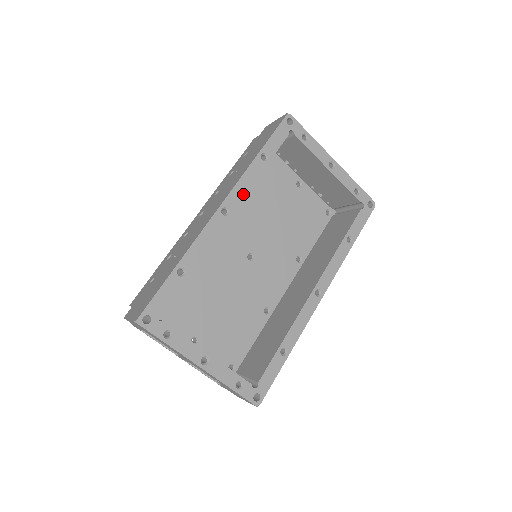
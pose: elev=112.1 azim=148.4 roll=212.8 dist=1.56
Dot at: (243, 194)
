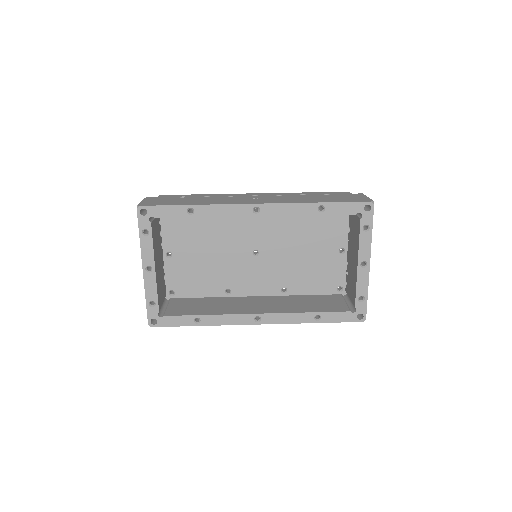
Dot at: (280, 213)
